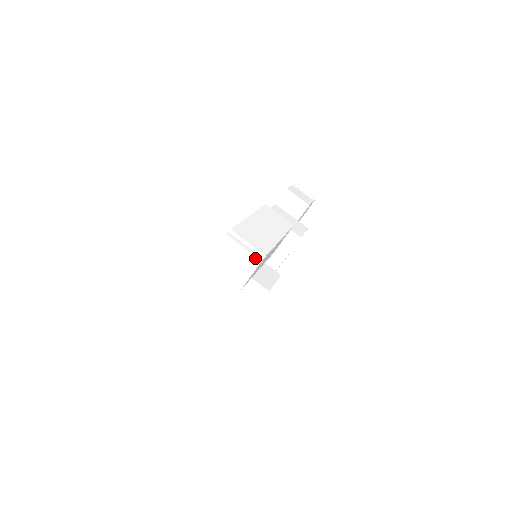
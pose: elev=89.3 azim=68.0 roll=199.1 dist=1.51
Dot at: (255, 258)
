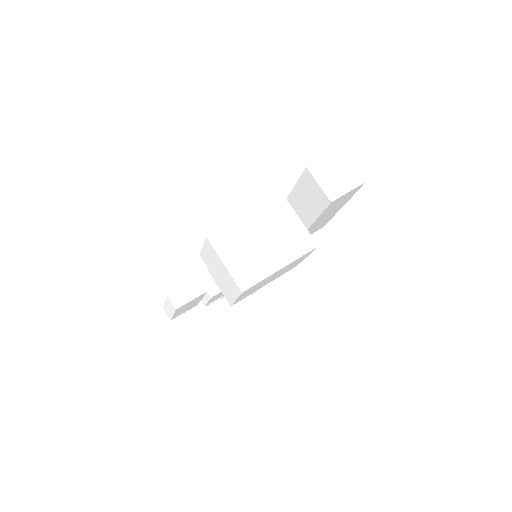
Dot at: (359, 178)
